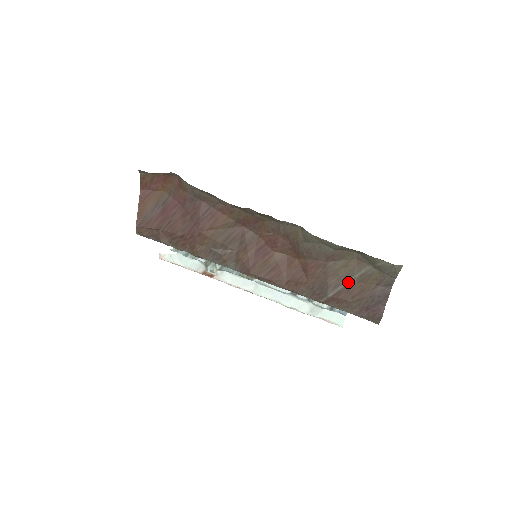
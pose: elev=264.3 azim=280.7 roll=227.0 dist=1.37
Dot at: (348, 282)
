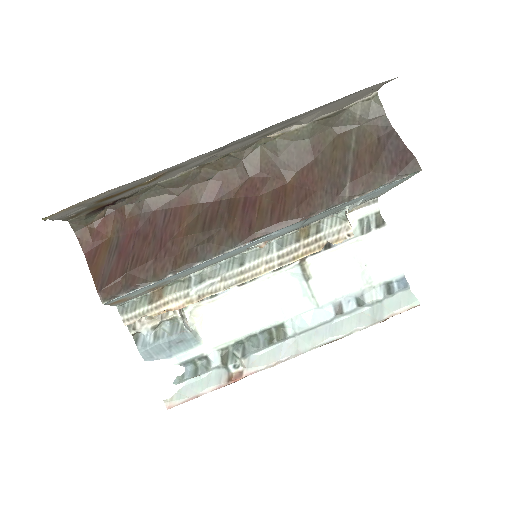
Dot at: (351, 157)
